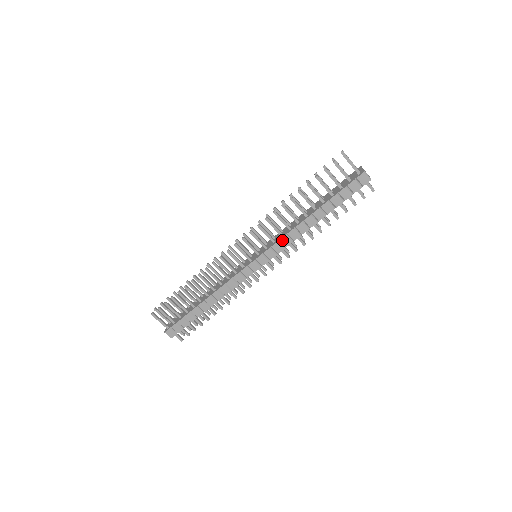
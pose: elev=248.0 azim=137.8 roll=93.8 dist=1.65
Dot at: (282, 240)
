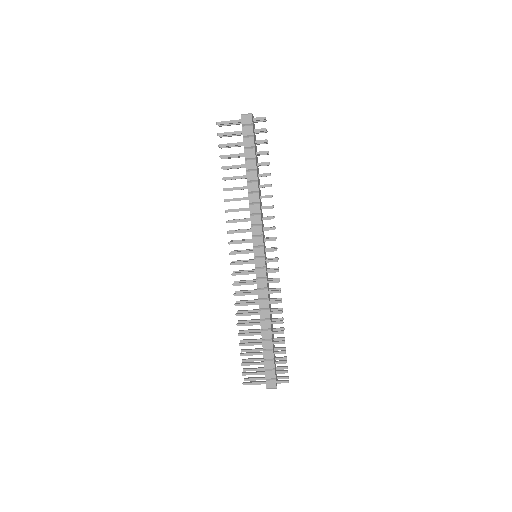
Dot at: (253, 222)
